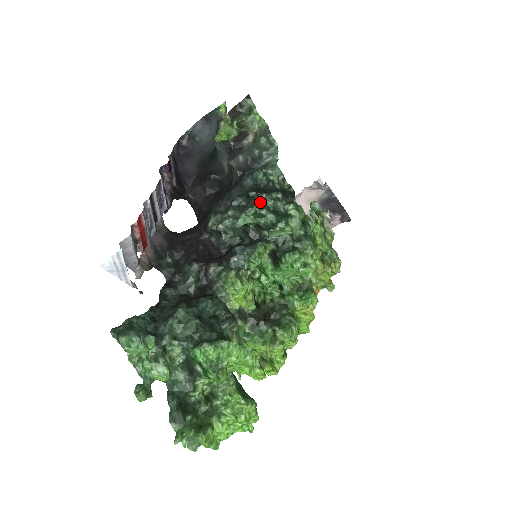
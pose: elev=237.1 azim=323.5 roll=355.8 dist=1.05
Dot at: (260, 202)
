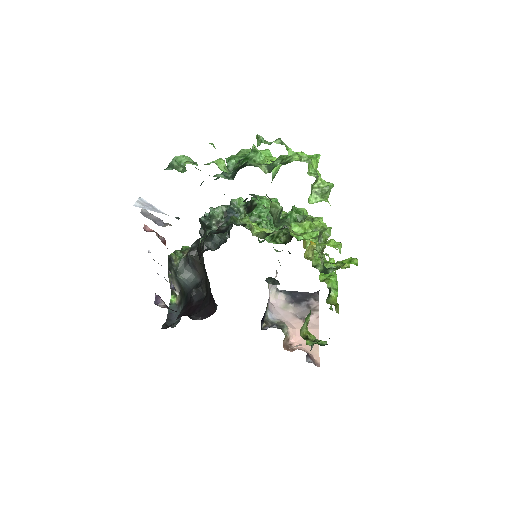
Dot at: occluded
